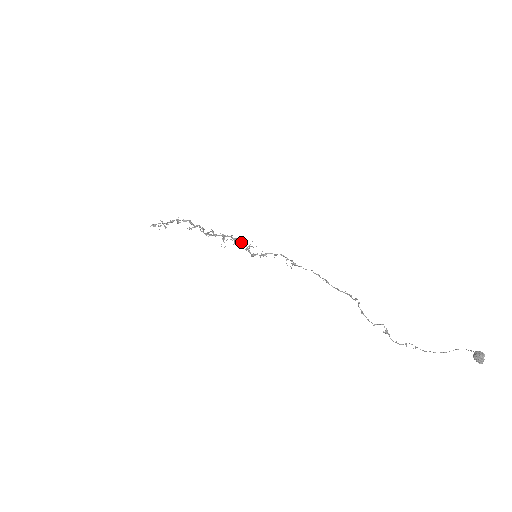
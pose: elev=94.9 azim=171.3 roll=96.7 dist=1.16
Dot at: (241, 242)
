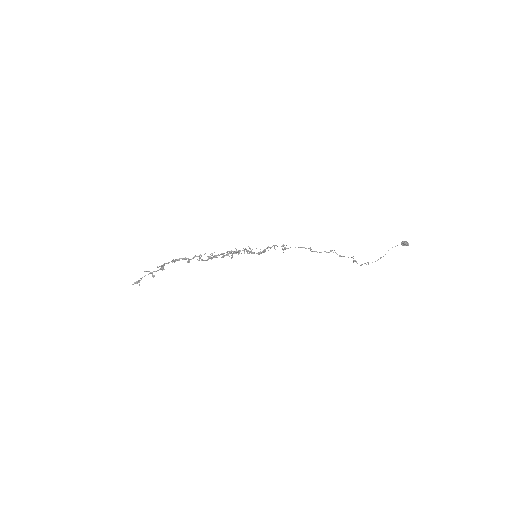
Dot at: (244, 249)
